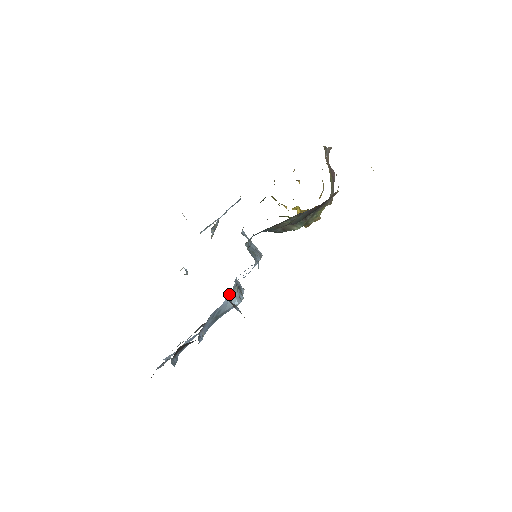
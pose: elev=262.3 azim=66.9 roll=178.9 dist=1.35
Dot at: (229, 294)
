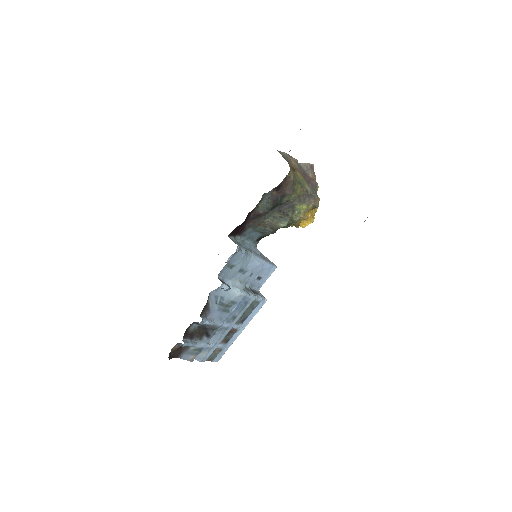
Dot at: (228, 282)
